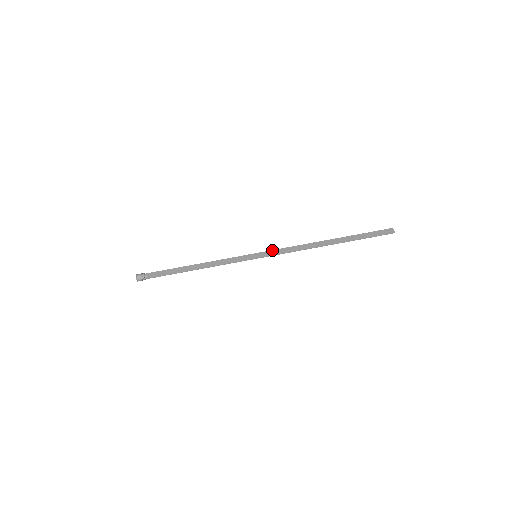
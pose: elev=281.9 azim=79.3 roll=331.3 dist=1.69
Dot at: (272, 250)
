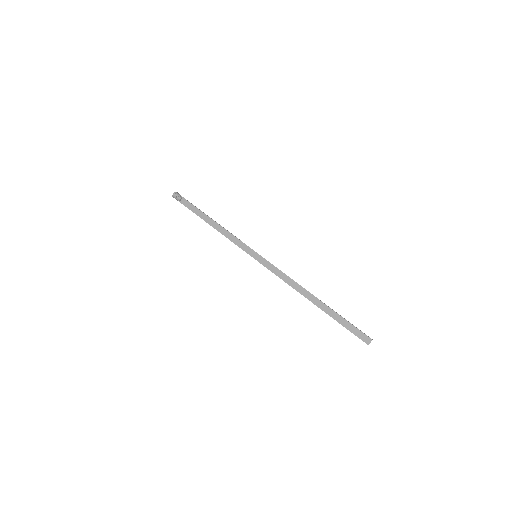
Dot at: (270, 263)
